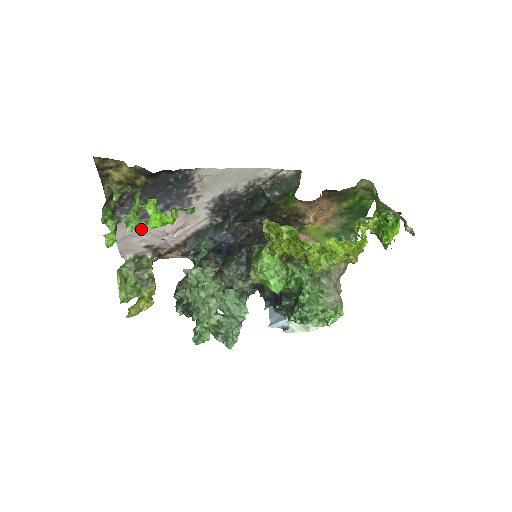
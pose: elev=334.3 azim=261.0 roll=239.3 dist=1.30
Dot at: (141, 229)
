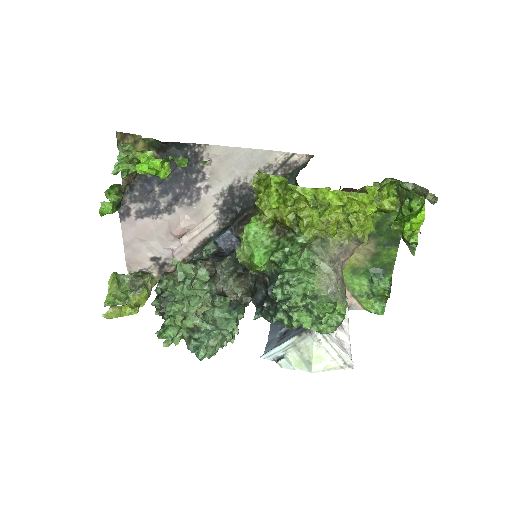
Dot at: (149, 230)
